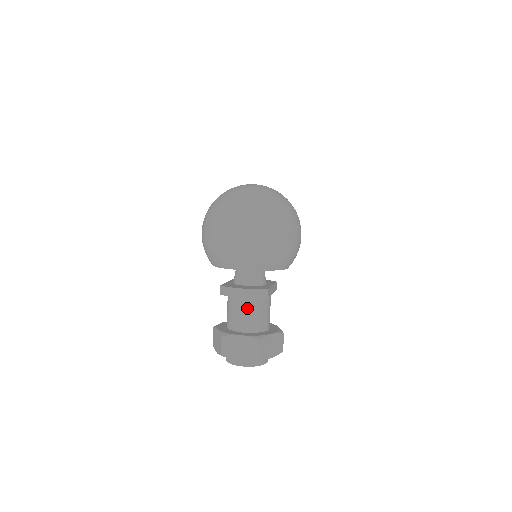
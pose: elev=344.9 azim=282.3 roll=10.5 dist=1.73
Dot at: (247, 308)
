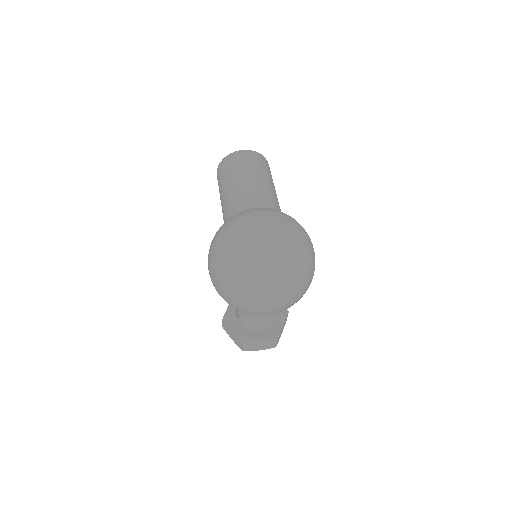
Dot at: occluded
